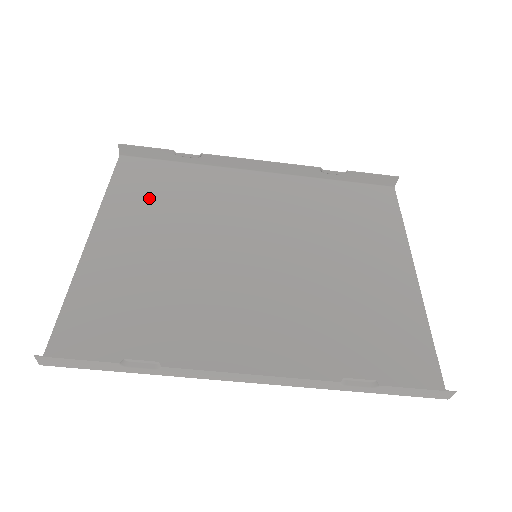
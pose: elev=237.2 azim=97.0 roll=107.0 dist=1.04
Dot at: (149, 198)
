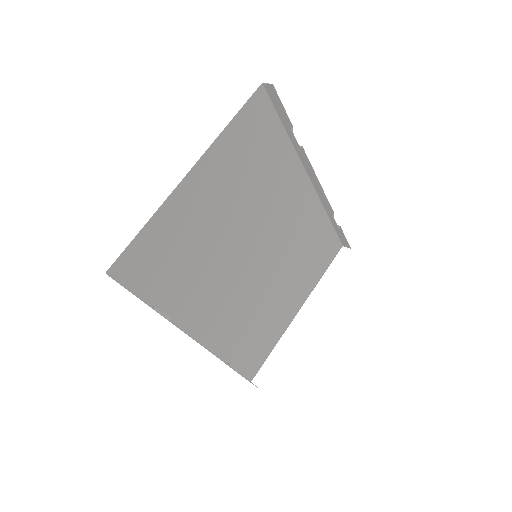
Dot at: (246, 156)
